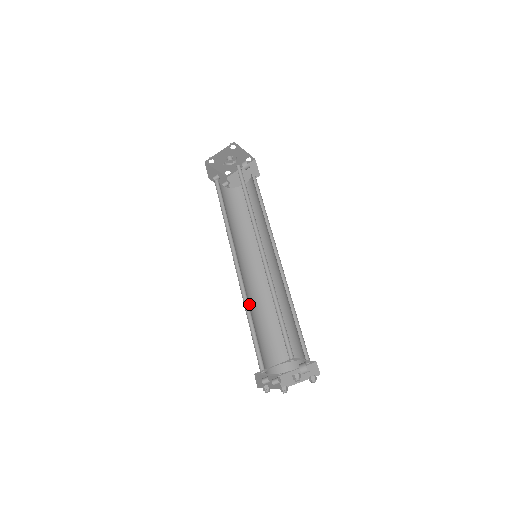
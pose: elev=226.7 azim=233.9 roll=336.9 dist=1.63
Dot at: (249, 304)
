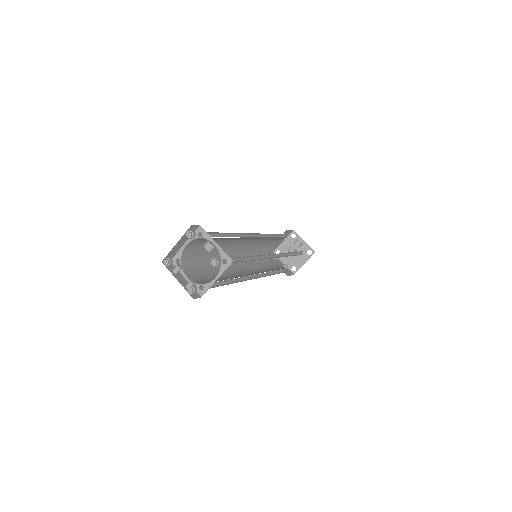
Dot at: occluded
